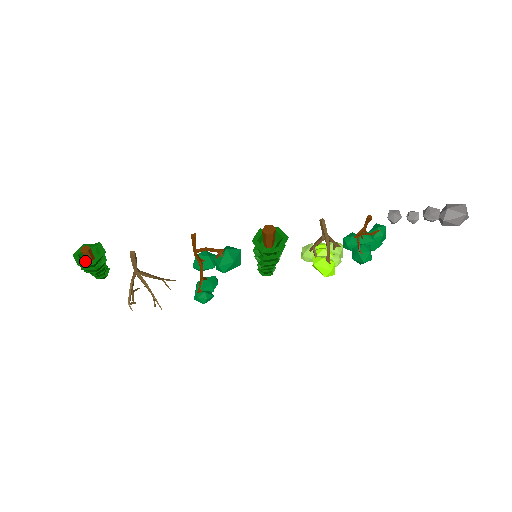
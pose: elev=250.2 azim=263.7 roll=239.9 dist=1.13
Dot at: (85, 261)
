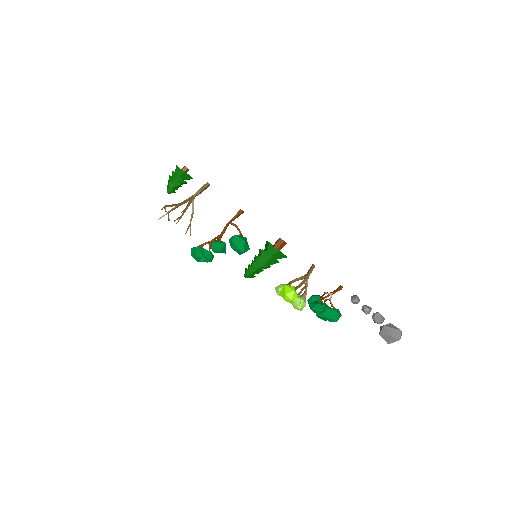
Dot at: occluded
